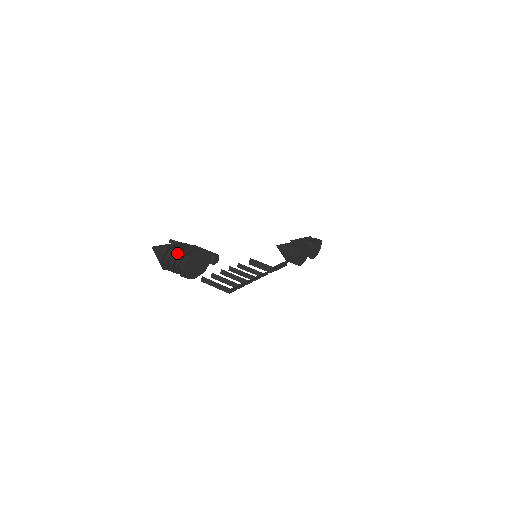
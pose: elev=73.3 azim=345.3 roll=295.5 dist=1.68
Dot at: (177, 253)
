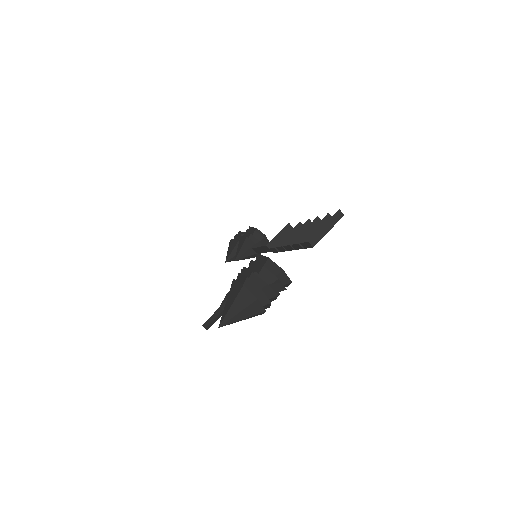
Dot at: (255, 276)
